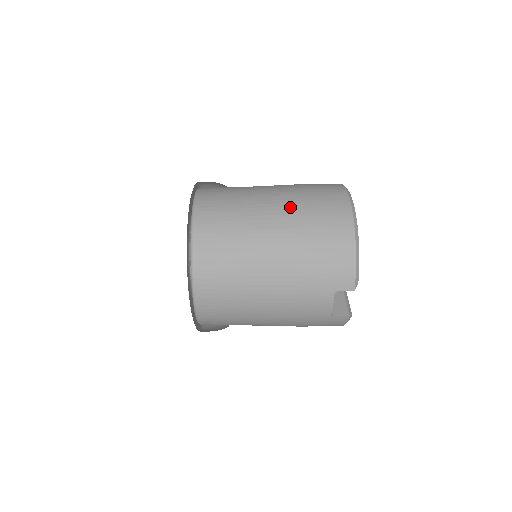
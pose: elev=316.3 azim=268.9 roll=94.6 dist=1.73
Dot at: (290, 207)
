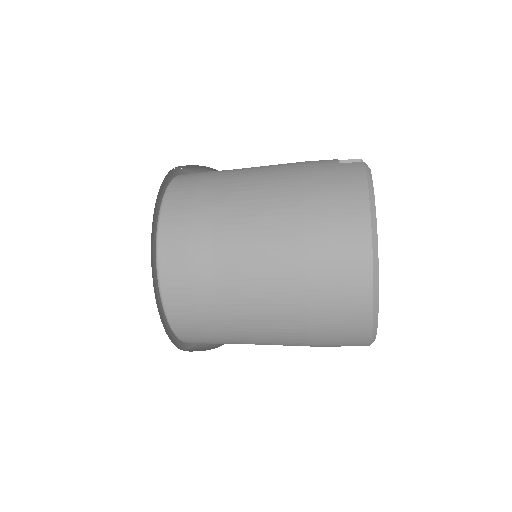
Dot at: occluded
